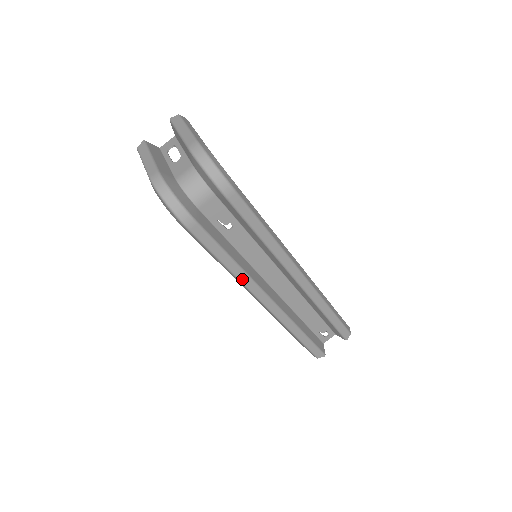
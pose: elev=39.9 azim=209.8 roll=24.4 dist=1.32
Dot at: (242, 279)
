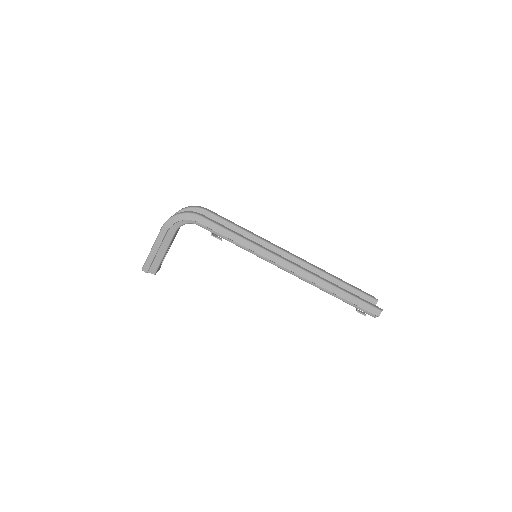
Dot at: (258, 245)
